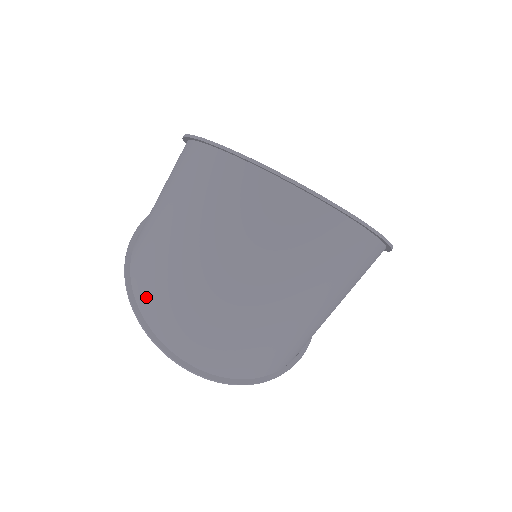
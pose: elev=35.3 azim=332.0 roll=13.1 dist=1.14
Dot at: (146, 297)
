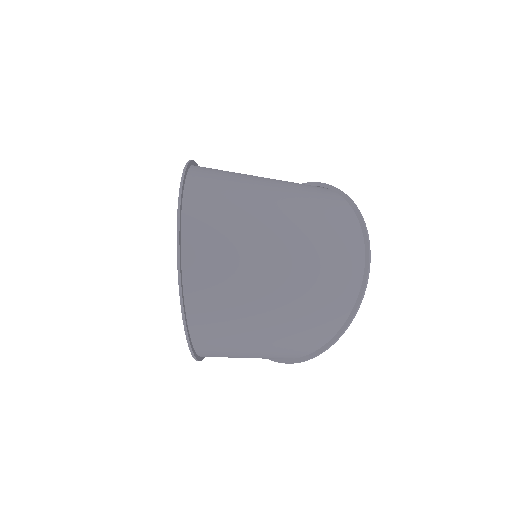
Dot at: (204, 170)
